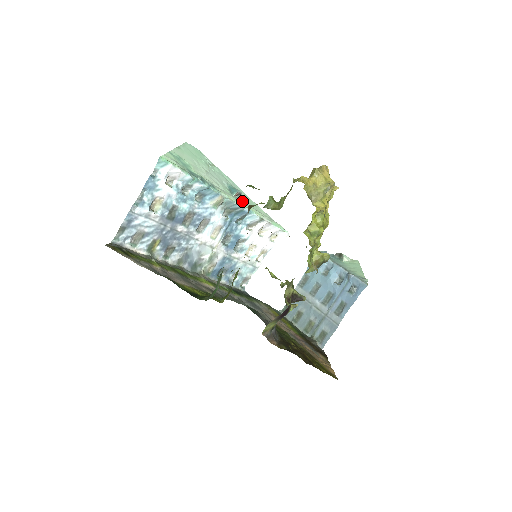
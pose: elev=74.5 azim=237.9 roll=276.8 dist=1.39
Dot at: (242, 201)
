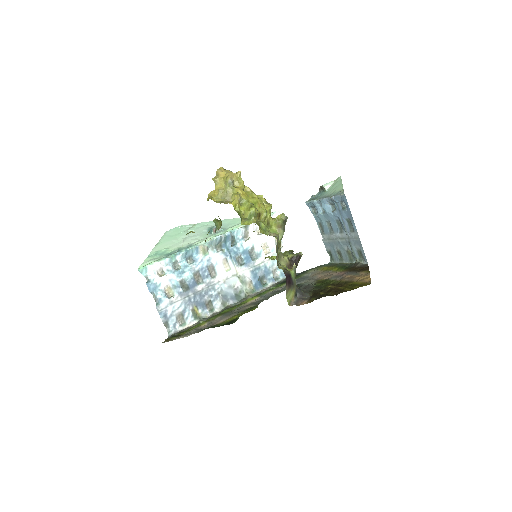
Dot at: (222, 230)
